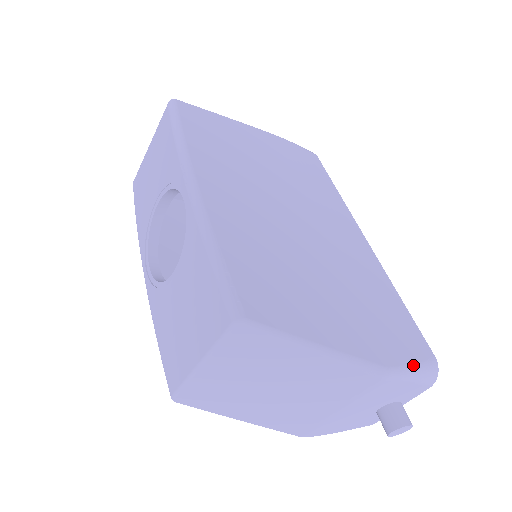
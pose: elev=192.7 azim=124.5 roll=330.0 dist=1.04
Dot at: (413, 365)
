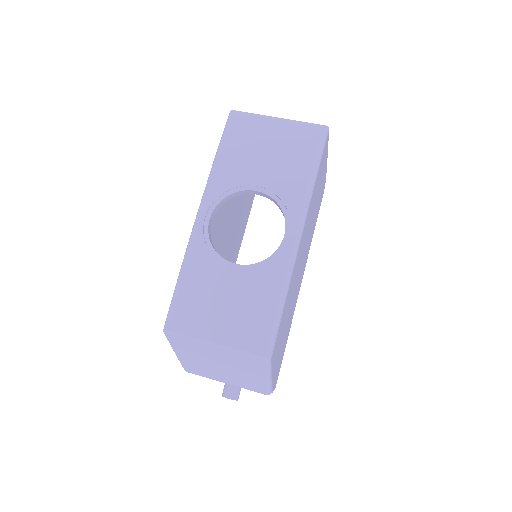
Dot at: occluded
